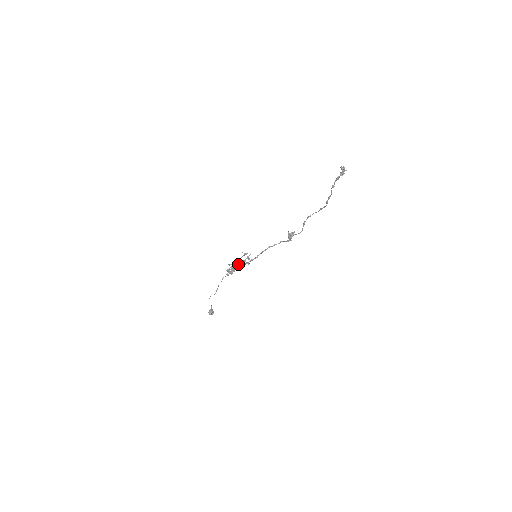
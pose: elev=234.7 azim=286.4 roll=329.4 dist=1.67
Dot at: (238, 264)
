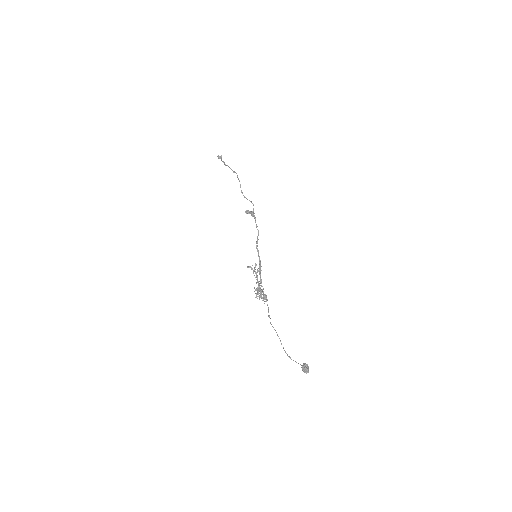
Dot at: occluded
